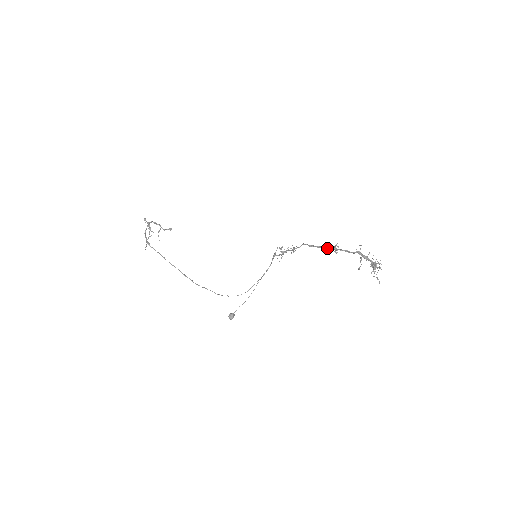
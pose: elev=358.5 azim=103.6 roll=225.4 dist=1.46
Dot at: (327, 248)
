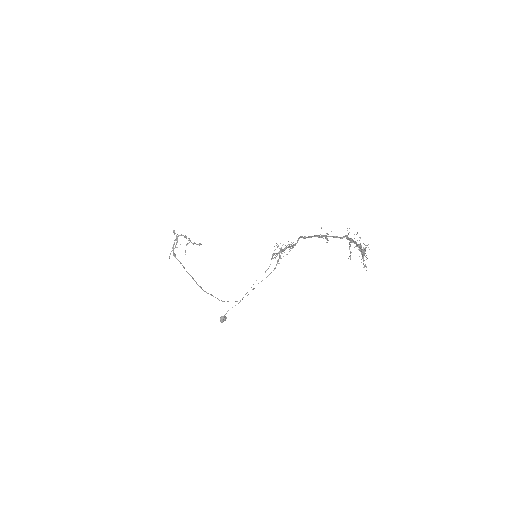
Dot at: occluded
